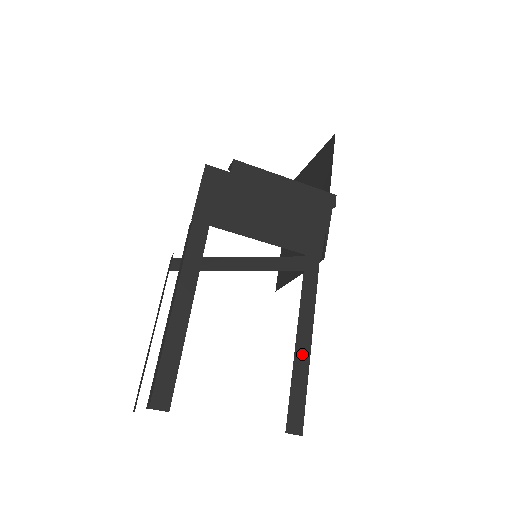
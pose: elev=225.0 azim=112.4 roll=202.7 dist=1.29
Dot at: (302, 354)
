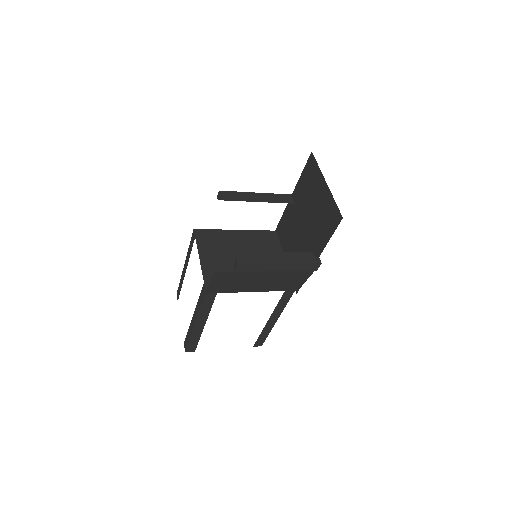
Dot at: (269, 326)
